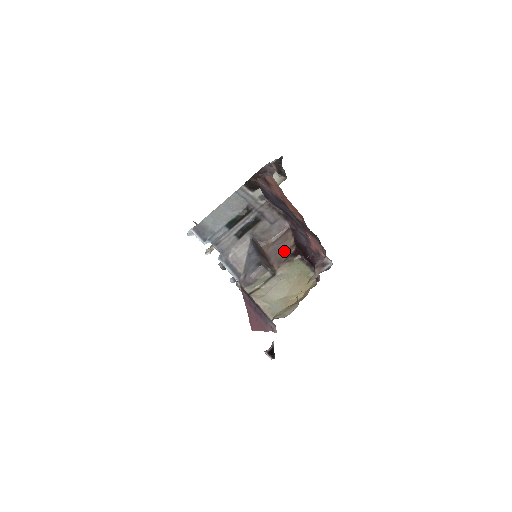
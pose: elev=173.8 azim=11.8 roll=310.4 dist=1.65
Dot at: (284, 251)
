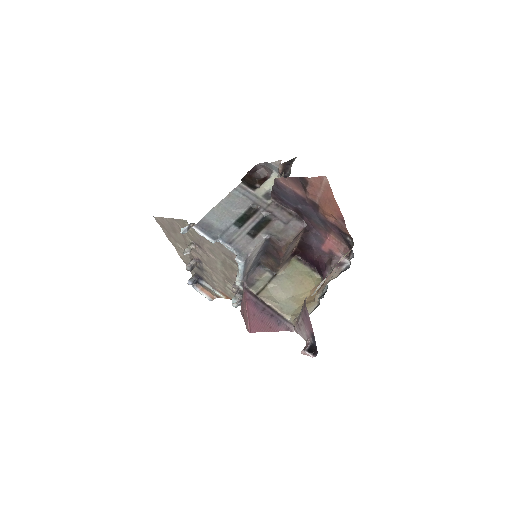
Dot at: (290, 251)
